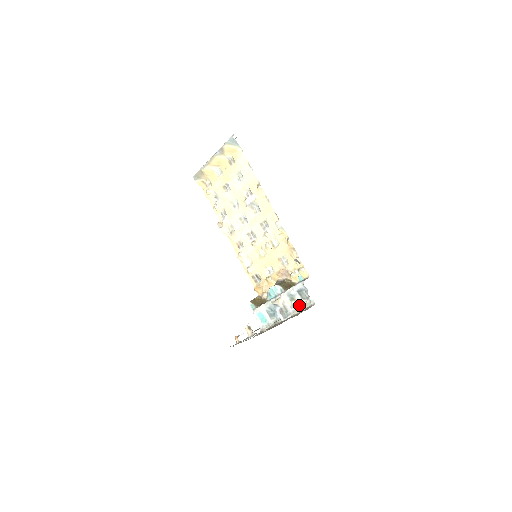
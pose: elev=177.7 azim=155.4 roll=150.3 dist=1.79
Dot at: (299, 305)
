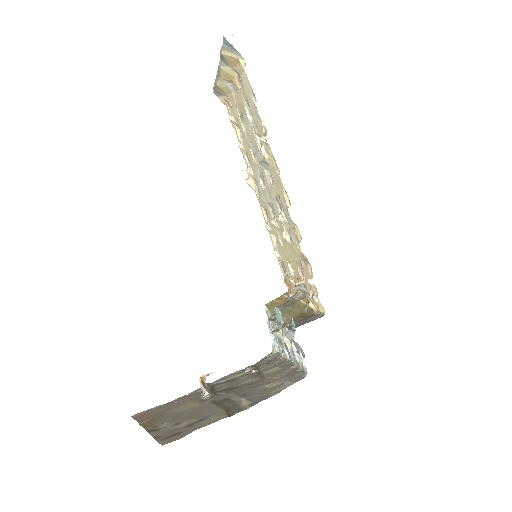
Dot at: occluded
